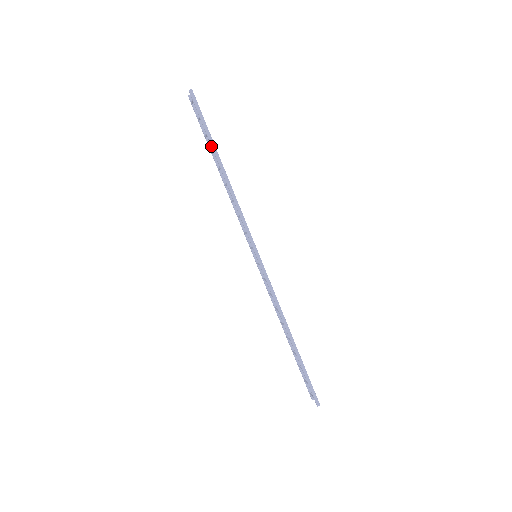
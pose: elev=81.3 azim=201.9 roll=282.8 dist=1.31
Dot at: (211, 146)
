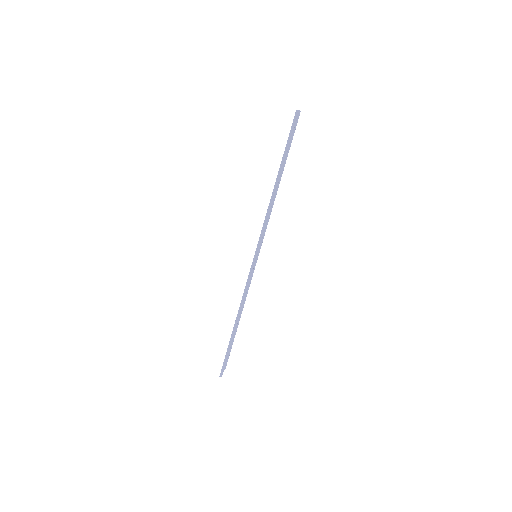
Dot at: (281, 161)
